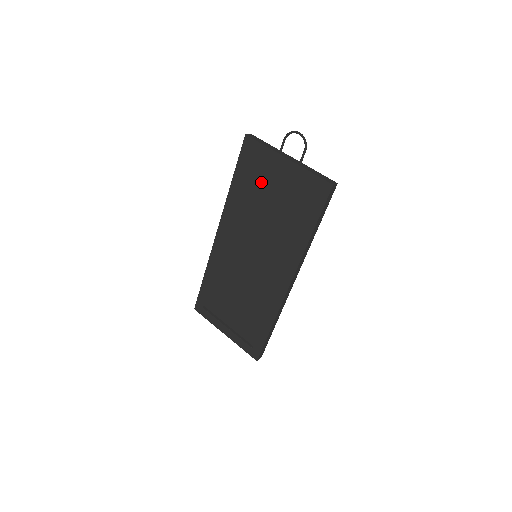
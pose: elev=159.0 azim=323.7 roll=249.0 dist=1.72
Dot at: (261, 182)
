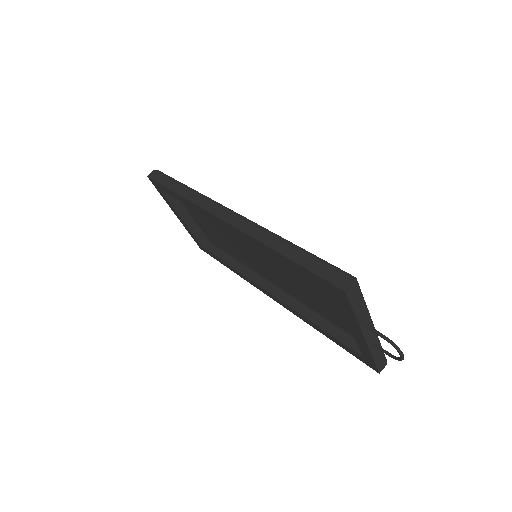
Dot at: occluded
